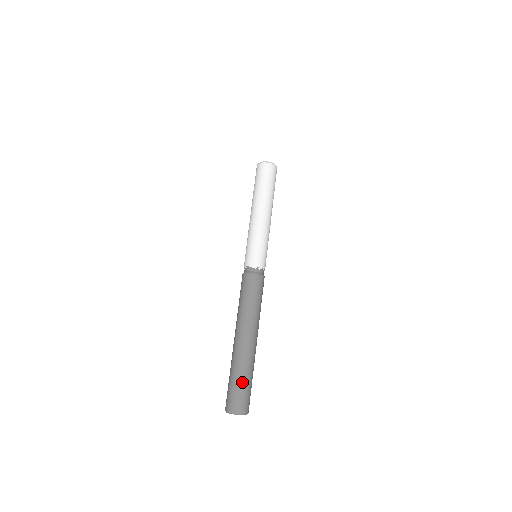
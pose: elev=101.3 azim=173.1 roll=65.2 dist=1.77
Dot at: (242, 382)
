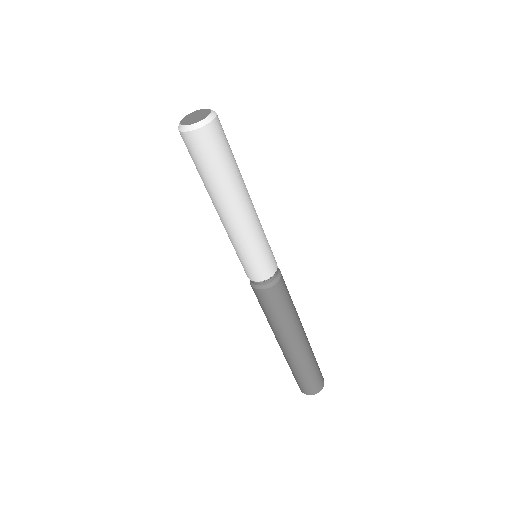
Dot at: (315, 368)
